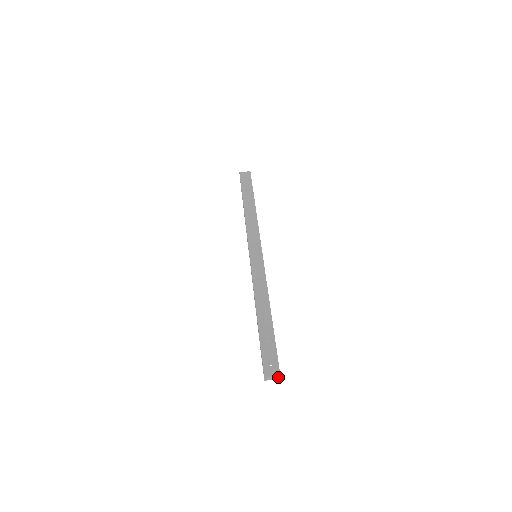
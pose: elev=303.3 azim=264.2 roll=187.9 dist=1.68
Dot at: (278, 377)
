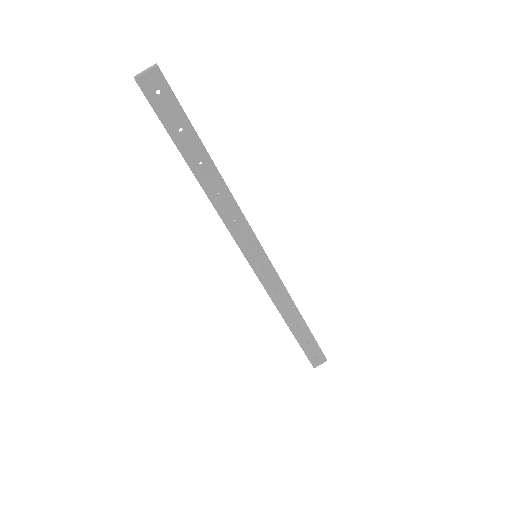
Dot at: (324, 360)
